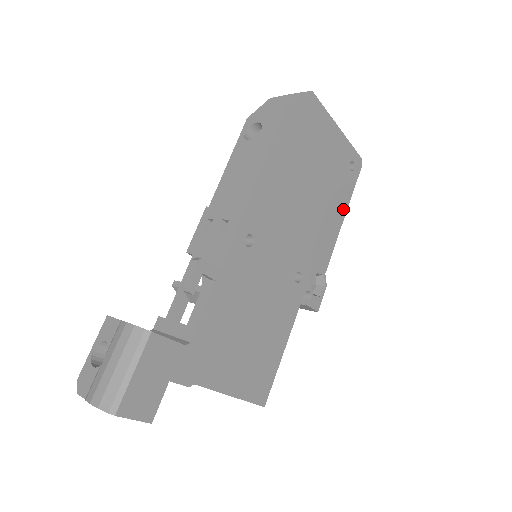
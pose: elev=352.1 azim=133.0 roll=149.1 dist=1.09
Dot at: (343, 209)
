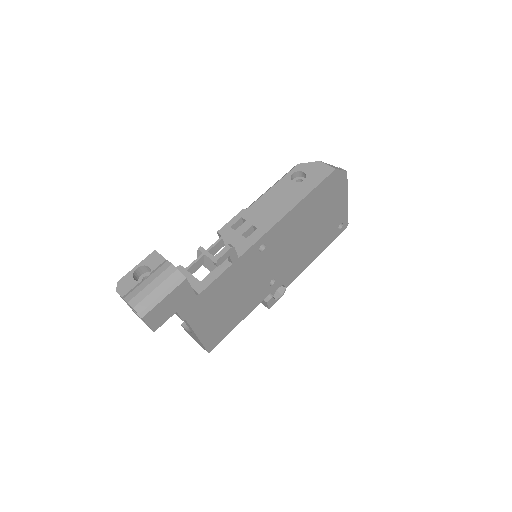
Dot at: (320, 251)
